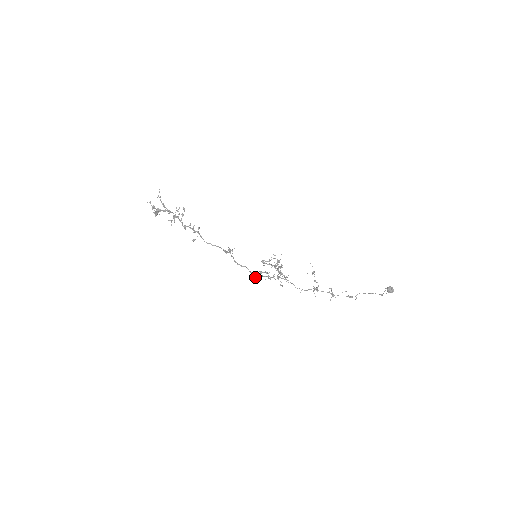
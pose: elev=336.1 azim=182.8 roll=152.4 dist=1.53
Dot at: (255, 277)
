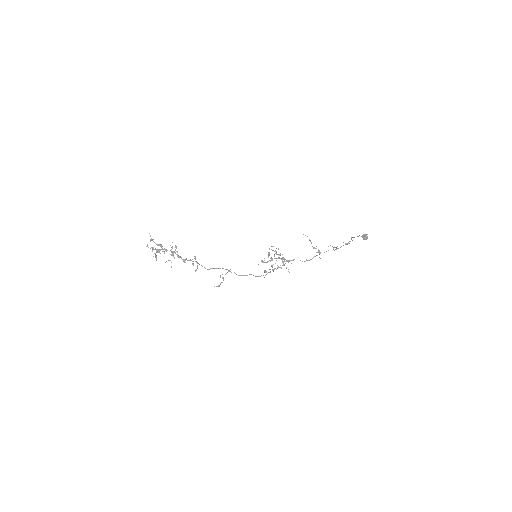
Dot at: occluded
